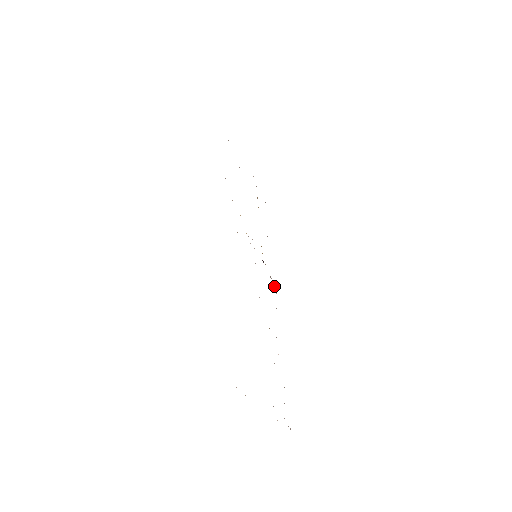
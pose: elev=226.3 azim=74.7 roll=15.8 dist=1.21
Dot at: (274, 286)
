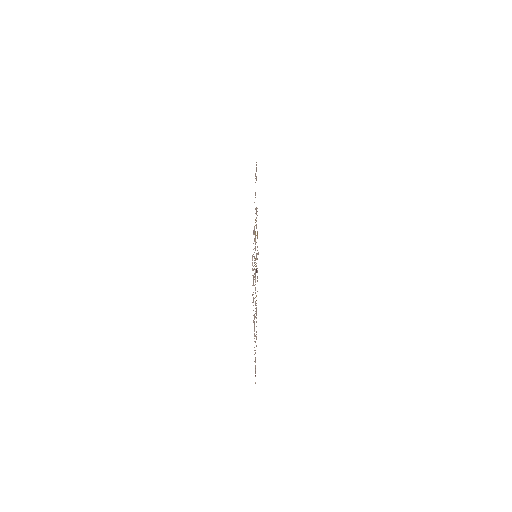
Dot at: occluded
